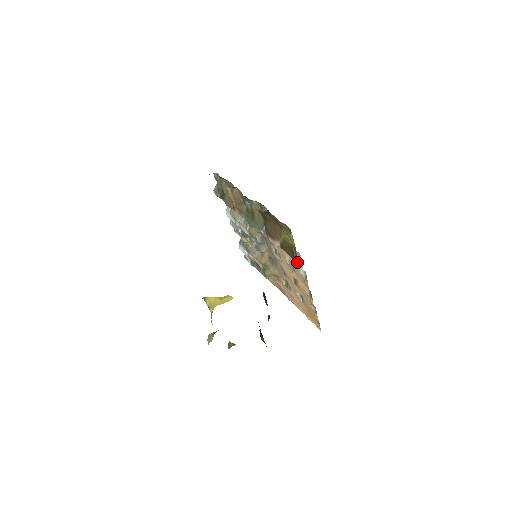
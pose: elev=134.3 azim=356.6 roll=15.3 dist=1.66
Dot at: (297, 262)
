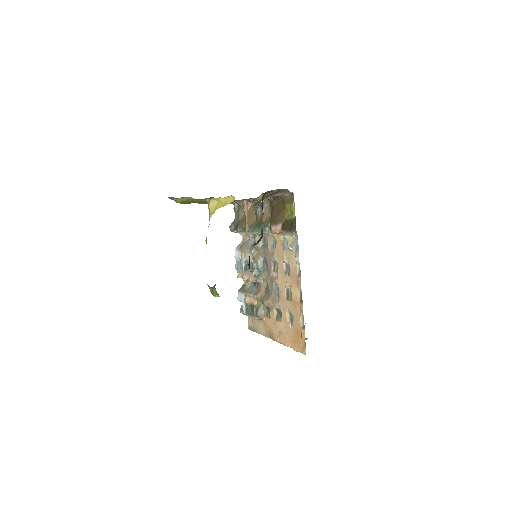
Dot at: (295, 231)
